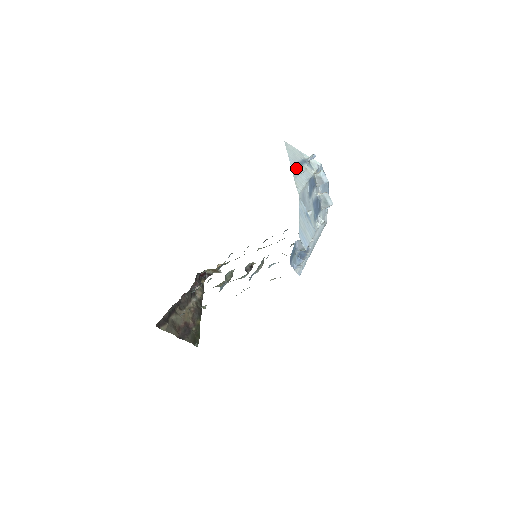
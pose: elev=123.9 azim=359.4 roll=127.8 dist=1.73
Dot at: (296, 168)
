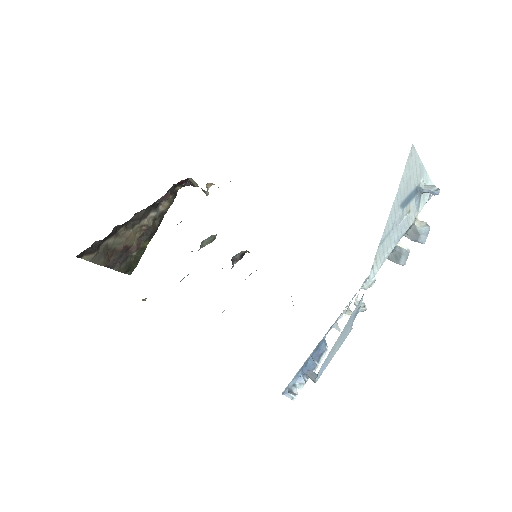
Dot at: (395, 216)
